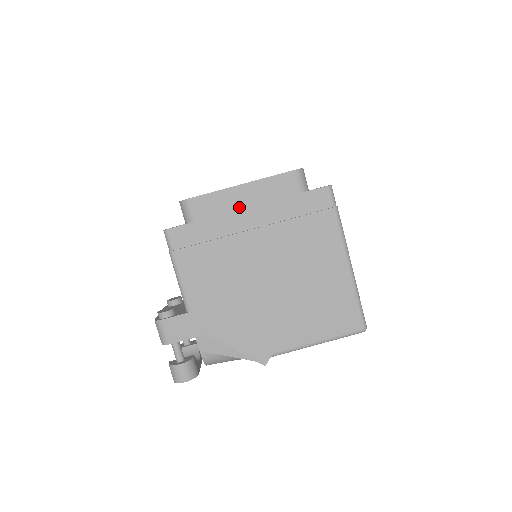
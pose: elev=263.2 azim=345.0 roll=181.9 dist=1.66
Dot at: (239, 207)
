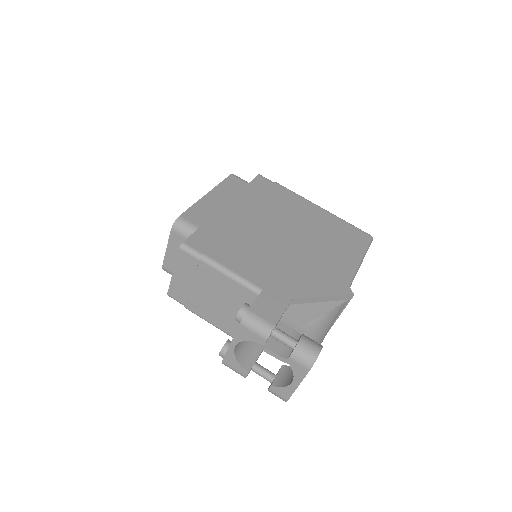
Dot at: (220, 206)
